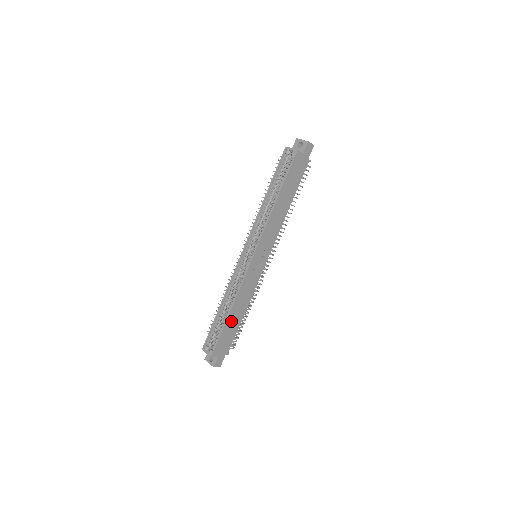
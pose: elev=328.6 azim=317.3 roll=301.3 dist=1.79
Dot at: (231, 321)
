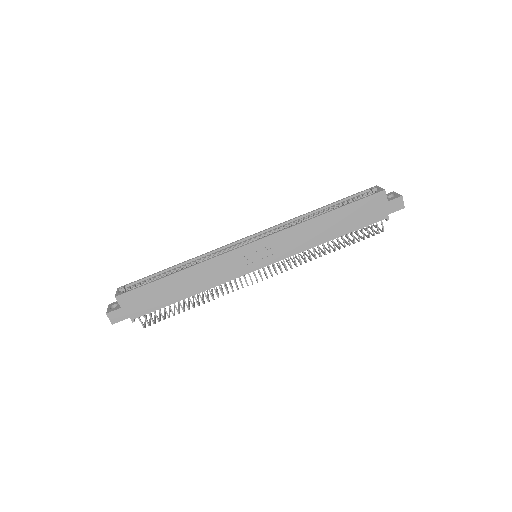
Dot at: (170, 285)
